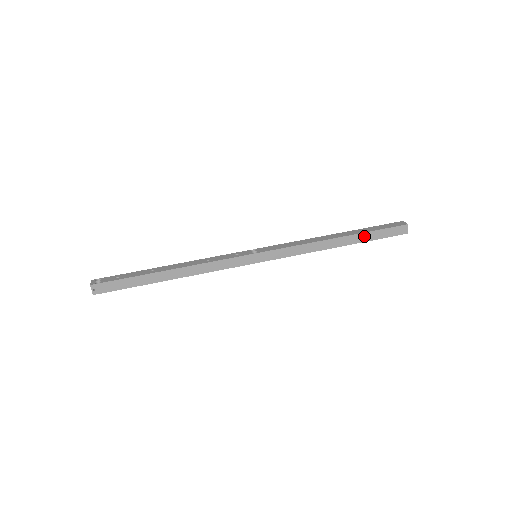
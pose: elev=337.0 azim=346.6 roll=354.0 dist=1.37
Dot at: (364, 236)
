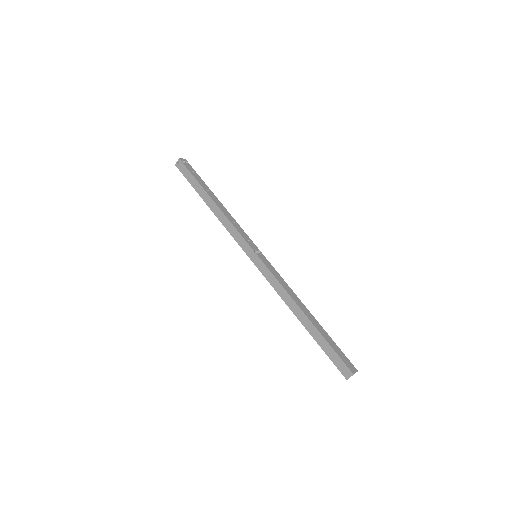
Dot at: (319, 337)
